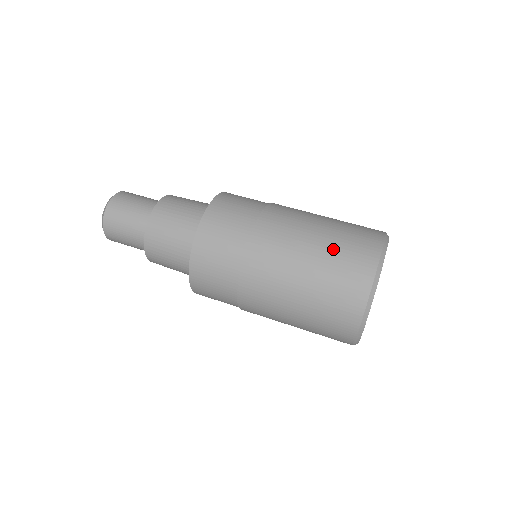
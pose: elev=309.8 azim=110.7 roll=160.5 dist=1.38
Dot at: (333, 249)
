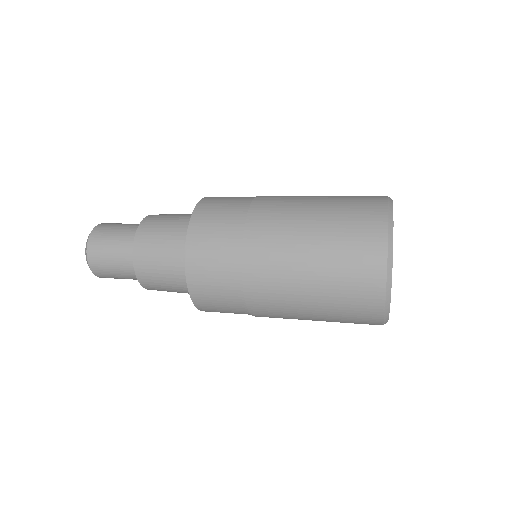
Dot at: occluded
